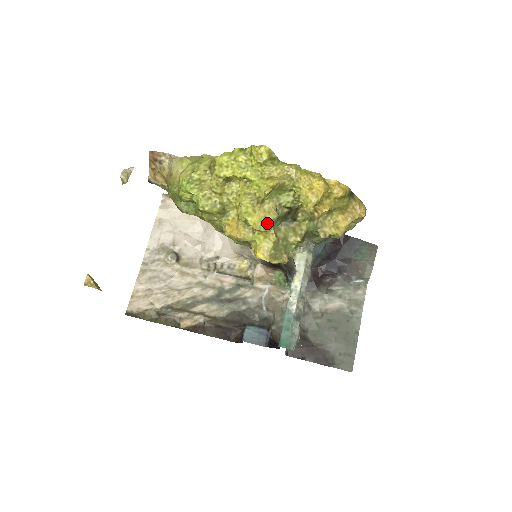
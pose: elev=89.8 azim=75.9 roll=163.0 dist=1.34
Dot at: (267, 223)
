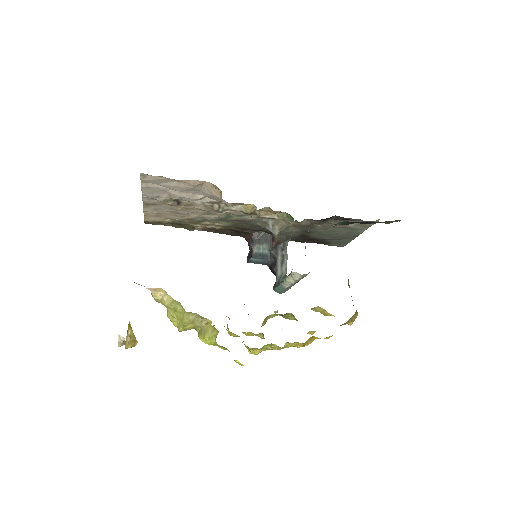
Dot at: occluded
